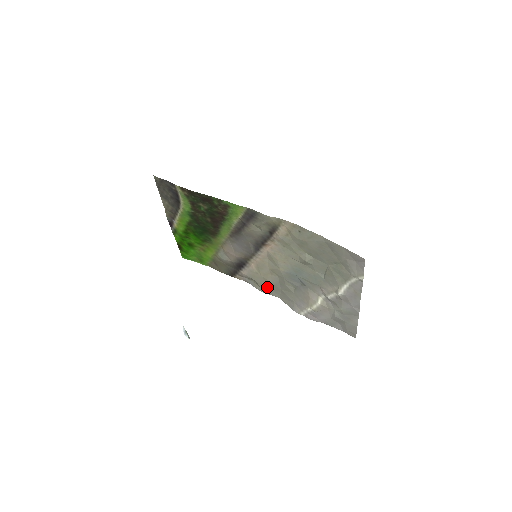
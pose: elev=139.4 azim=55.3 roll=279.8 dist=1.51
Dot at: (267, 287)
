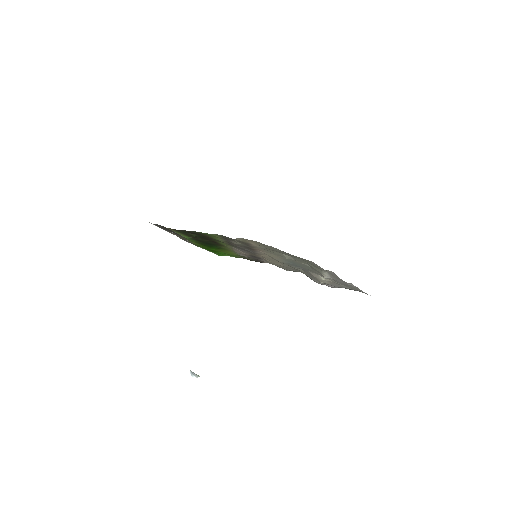
Dot at: (286, 268)
